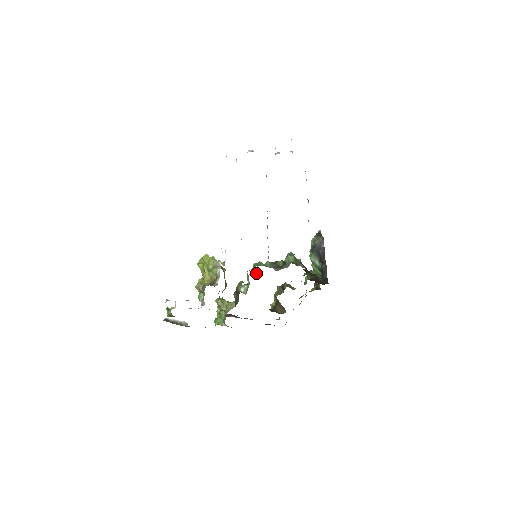
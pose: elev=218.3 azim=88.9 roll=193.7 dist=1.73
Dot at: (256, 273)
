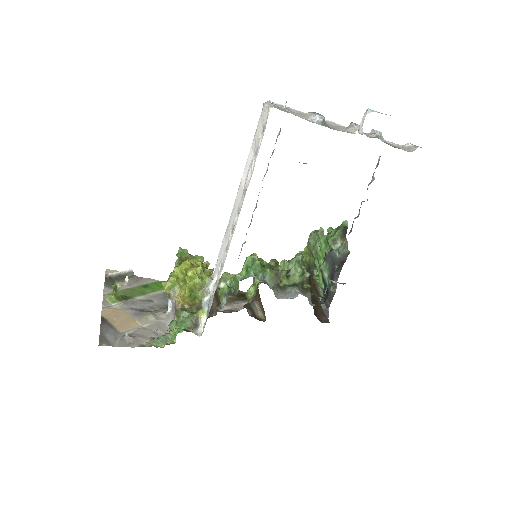
Dot at: occluded
